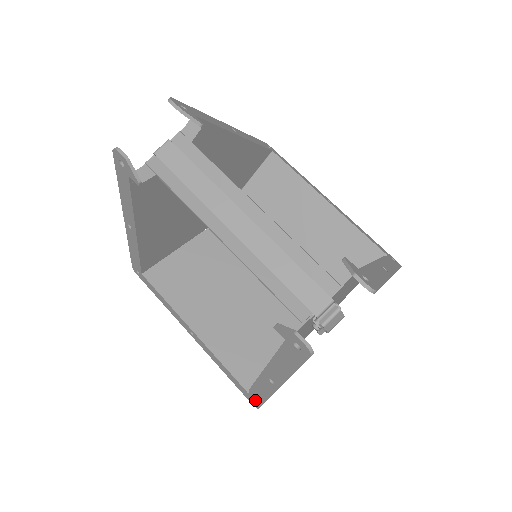
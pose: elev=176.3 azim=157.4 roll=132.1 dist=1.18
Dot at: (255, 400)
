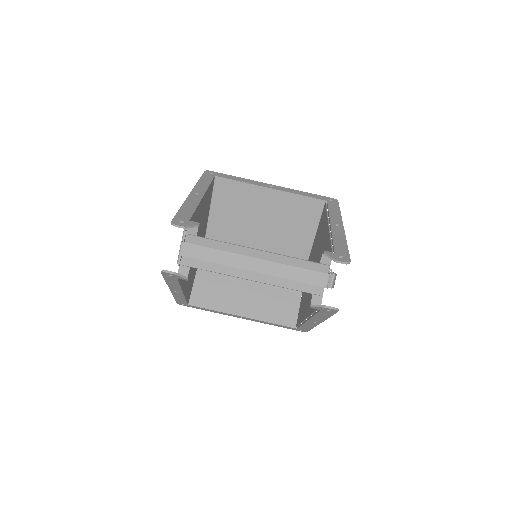
Dot at: (303, 330)
